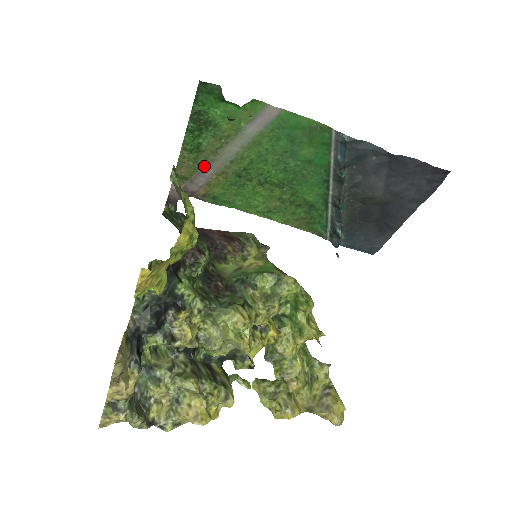
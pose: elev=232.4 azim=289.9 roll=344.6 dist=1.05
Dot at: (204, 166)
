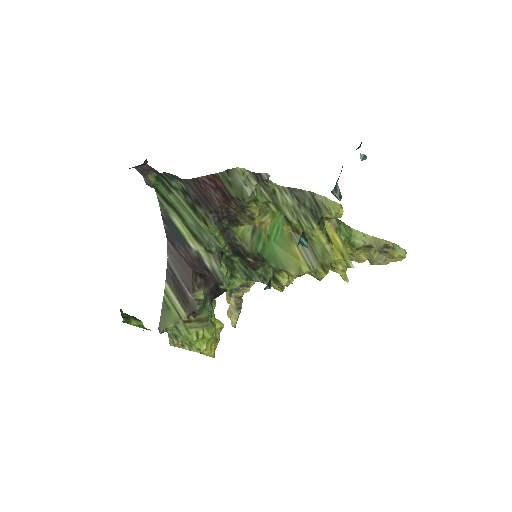
Dot at: occluded
